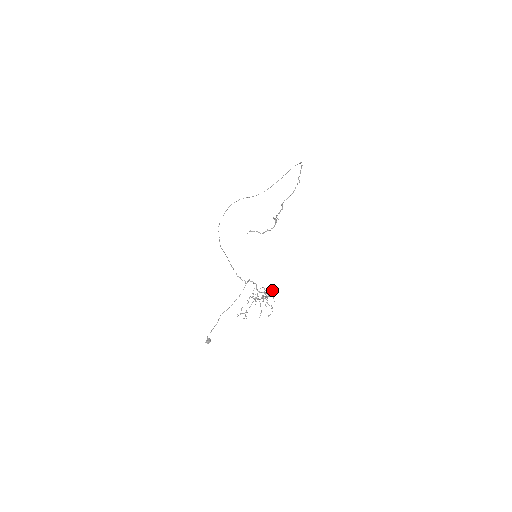
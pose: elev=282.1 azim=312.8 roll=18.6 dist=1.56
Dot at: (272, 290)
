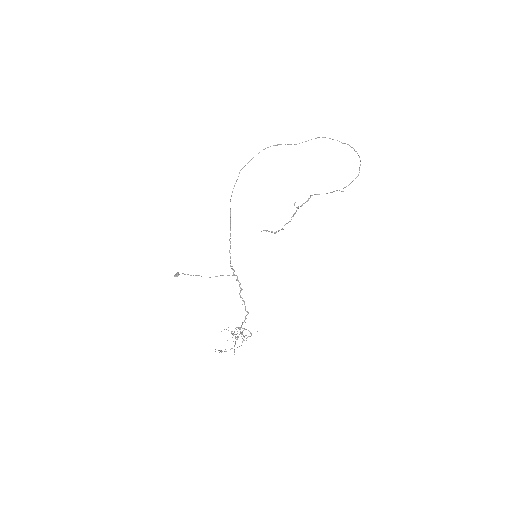
Dot at: (251, 333)
